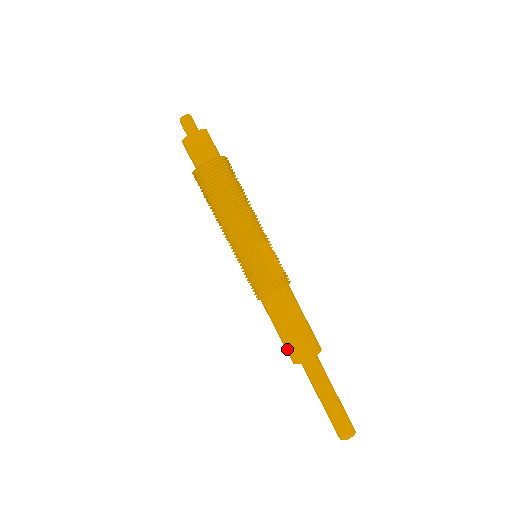
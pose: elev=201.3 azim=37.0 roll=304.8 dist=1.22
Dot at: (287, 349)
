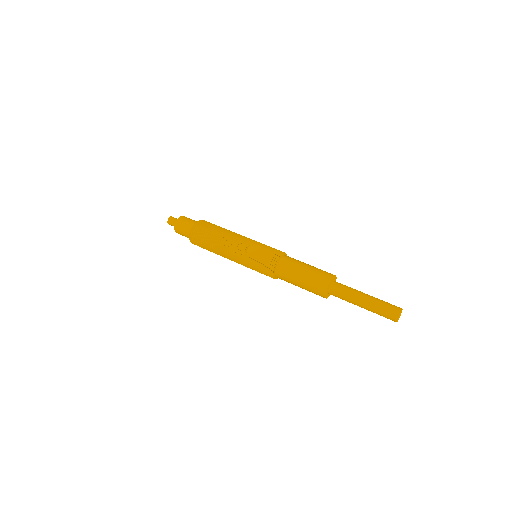
Dot at: occluded
